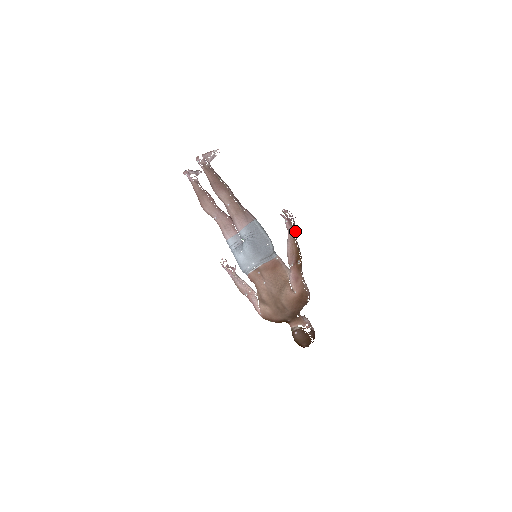
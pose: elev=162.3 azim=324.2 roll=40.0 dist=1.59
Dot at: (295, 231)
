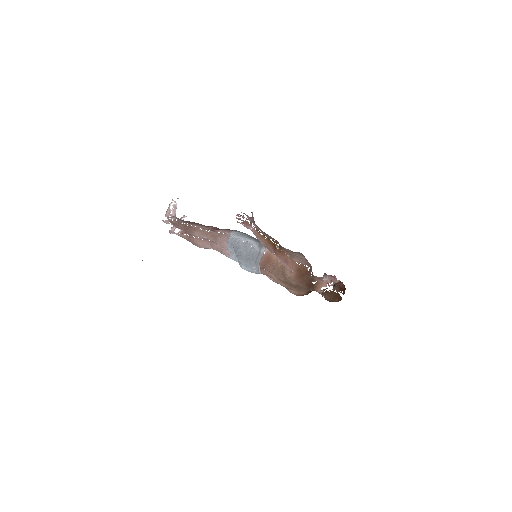
Dot at: (256, 226)
